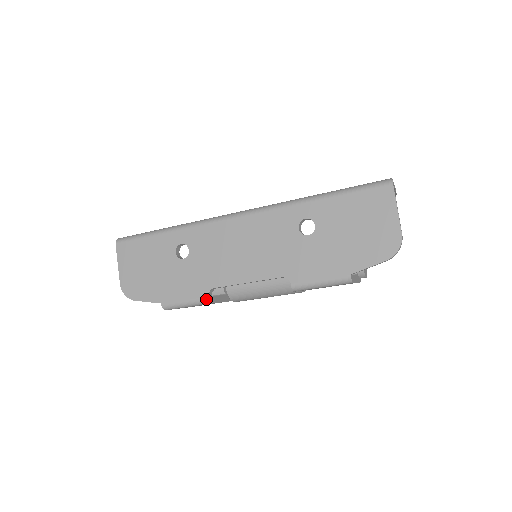
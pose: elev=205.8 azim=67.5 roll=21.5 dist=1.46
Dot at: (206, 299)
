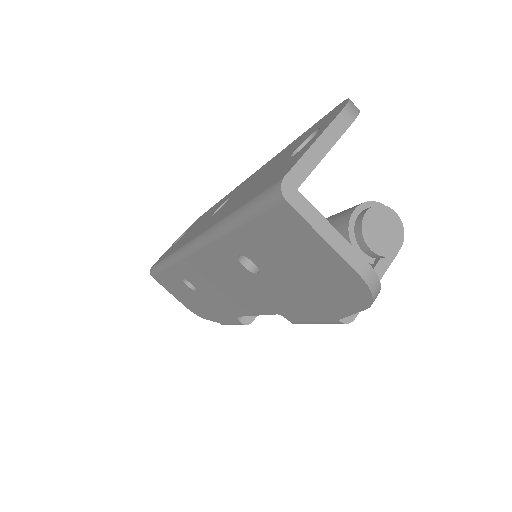
Dot at: (242, 324)
